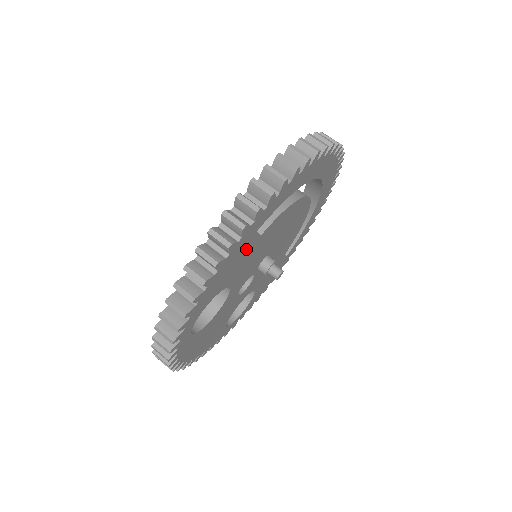
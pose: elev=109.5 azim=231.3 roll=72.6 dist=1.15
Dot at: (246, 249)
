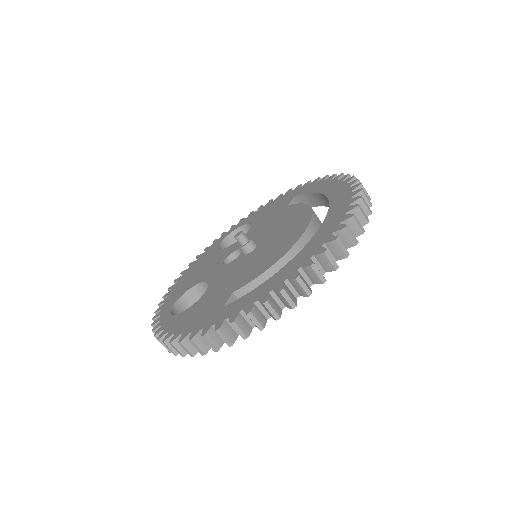
Dot at: occluded
